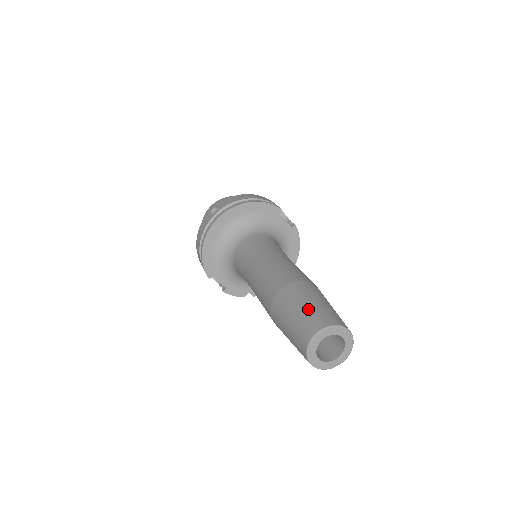
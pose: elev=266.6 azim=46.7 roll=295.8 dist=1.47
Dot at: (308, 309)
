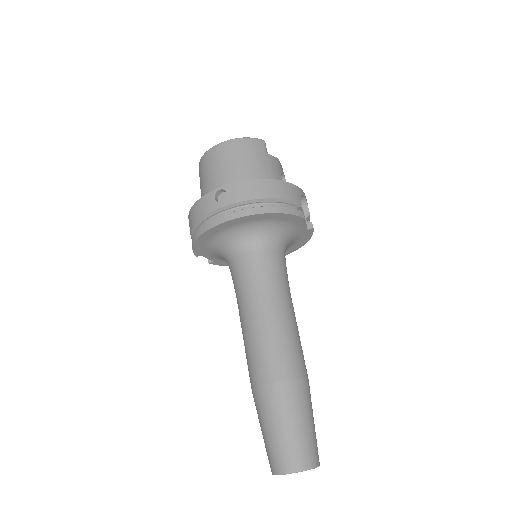
Dot at: (289, 435)
